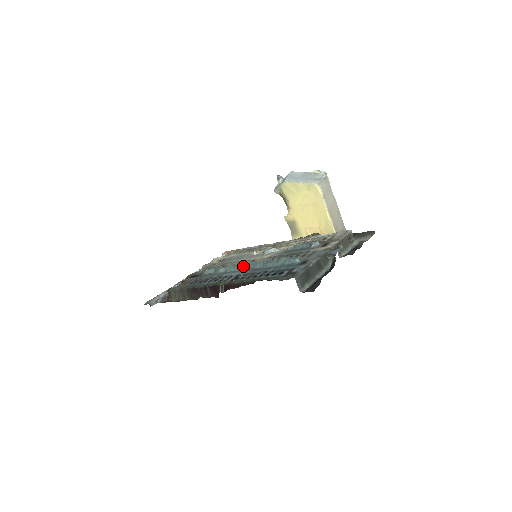
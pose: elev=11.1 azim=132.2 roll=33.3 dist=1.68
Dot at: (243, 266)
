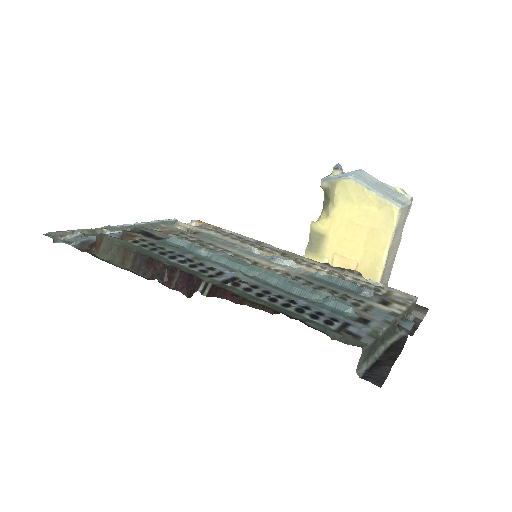
Dot at: (246, 266)
